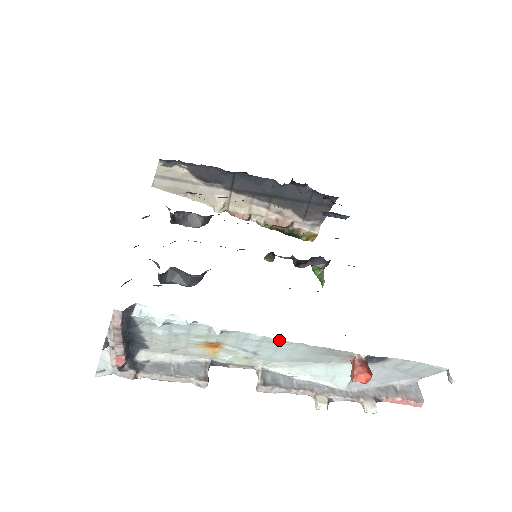
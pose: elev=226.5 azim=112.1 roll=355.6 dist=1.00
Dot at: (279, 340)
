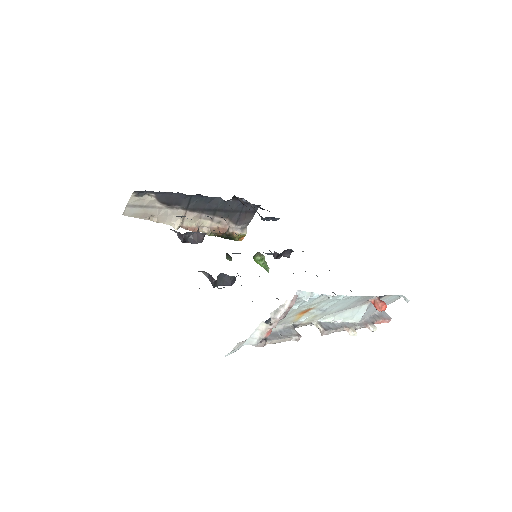
Dot at: (351, 296)
